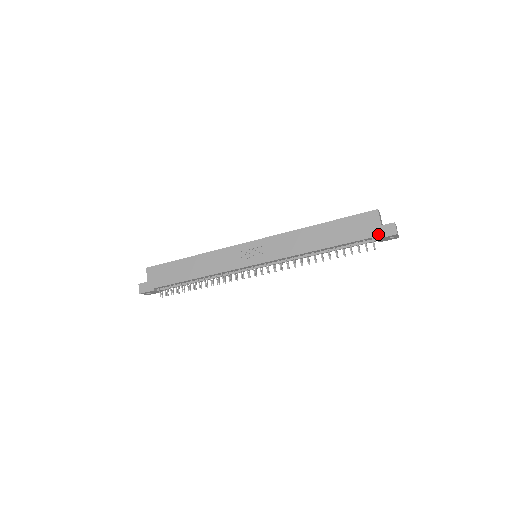
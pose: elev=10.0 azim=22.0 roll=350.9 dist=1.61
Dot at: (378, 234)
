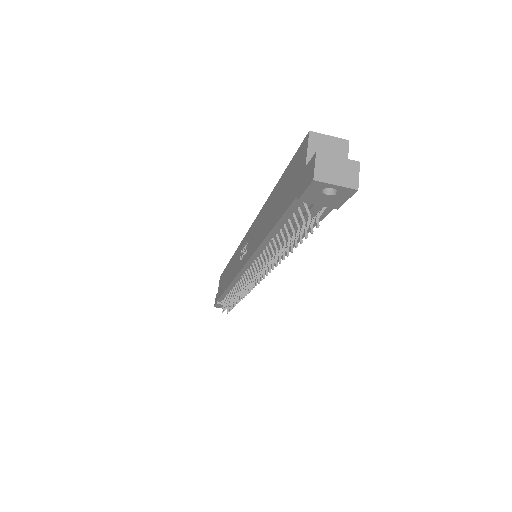
Dot at: (299, 189)
